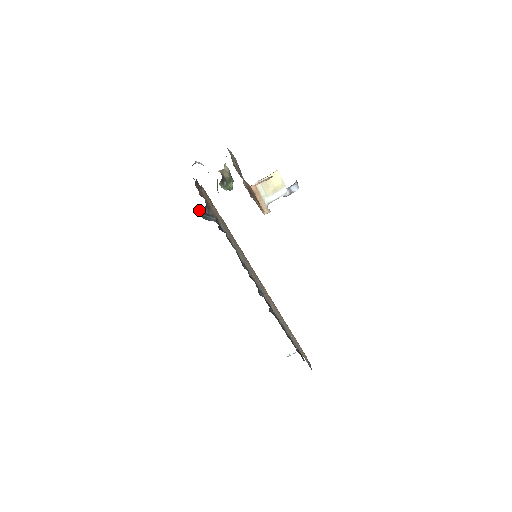
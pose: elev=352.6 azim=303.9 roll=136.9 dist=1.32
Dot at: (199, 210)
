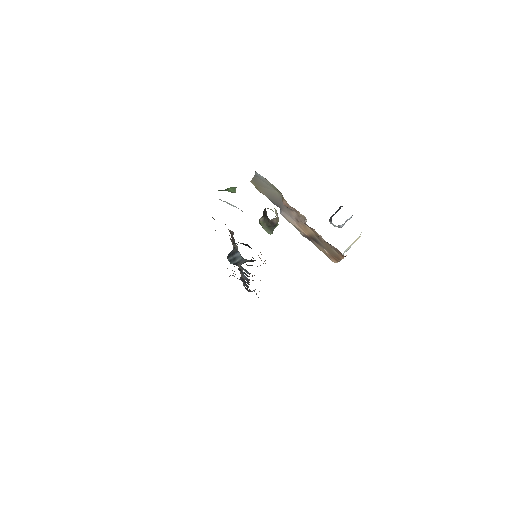
Dot at: occluded
